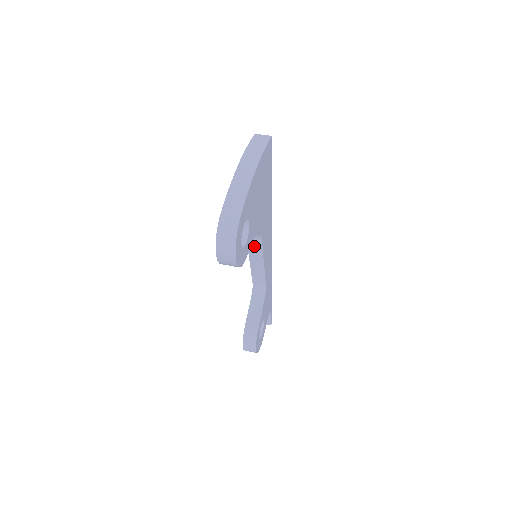
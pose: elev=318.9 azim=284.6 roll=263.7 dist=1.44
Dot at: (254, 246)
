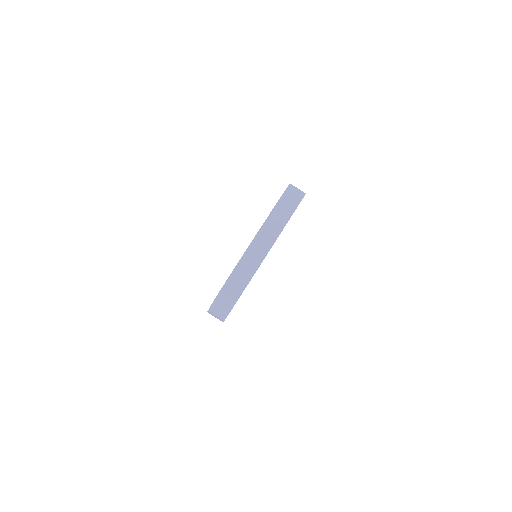
Dot at: occluded
